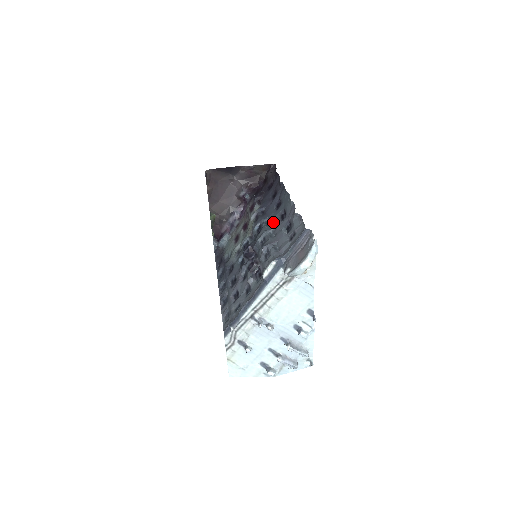
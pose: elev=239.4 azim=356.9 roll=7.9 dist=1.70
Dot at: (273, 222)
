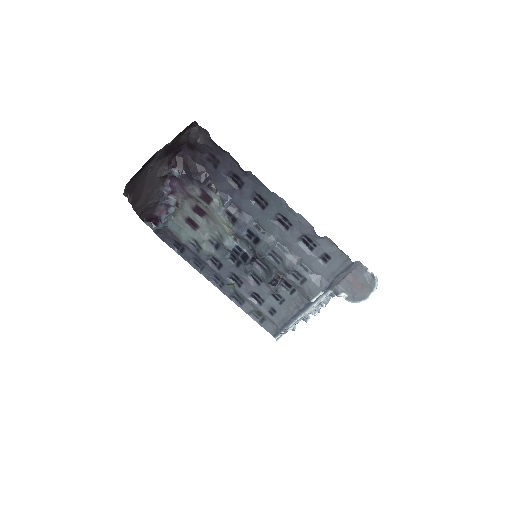
Dot at: (270, 228)
